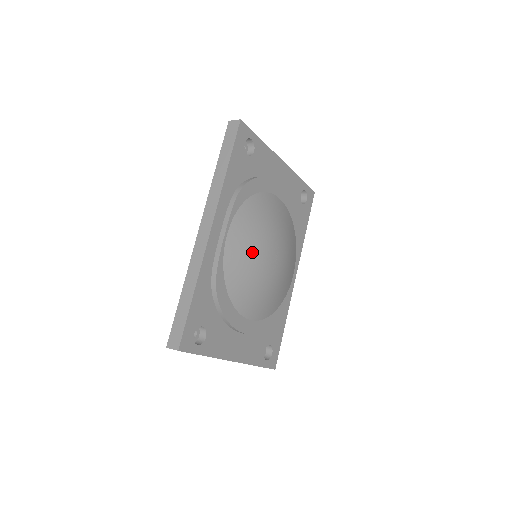
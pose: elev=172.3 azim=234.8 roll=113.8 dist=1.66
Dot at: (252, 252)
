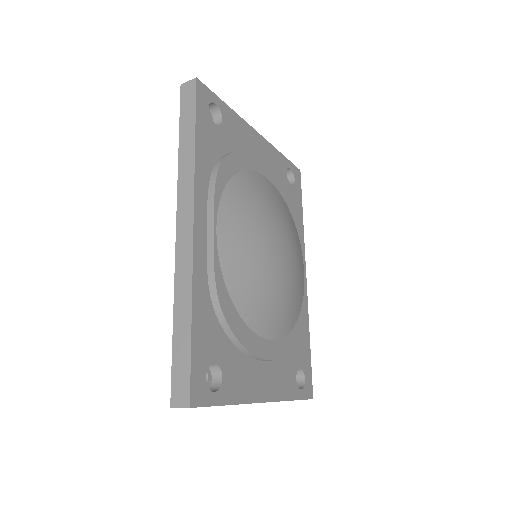
Dot at: (254, 247)
